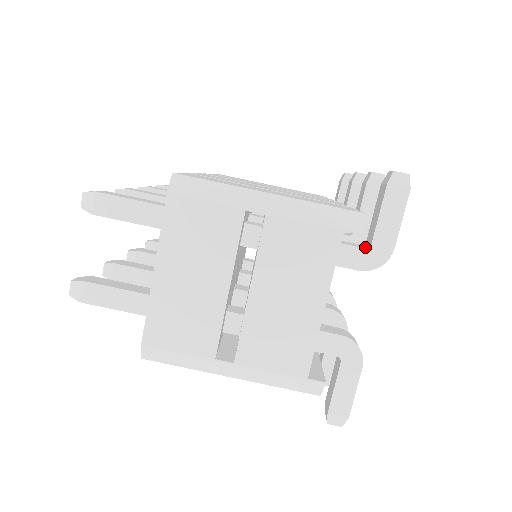
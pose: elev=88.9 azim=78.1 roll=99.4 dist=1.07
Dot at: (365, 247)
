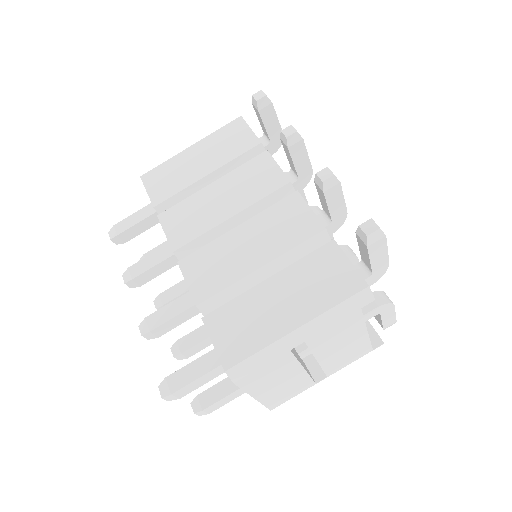
Dot at: (368, 275)
